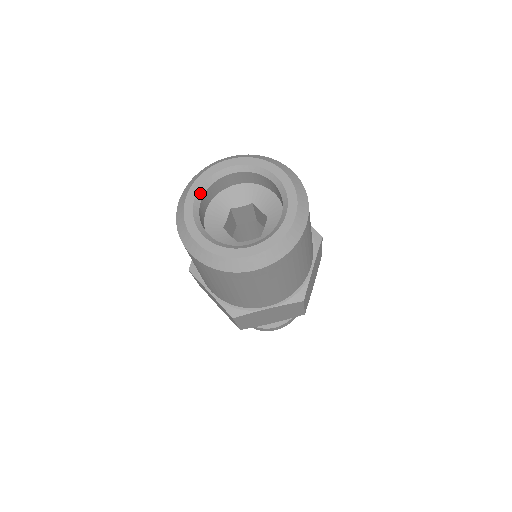
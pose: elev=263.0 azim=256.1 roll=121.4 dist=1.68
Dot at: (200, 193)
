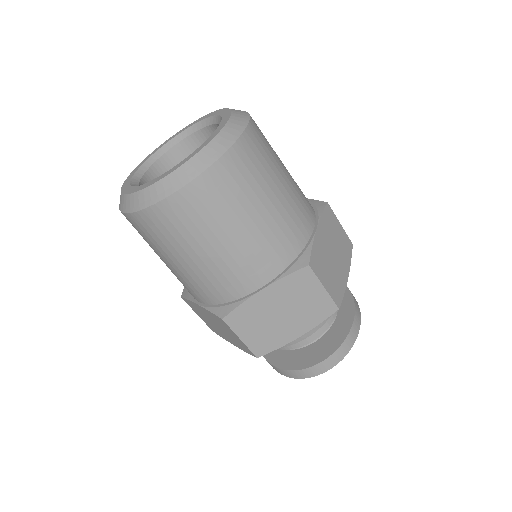
Dot at: (144, 167)
